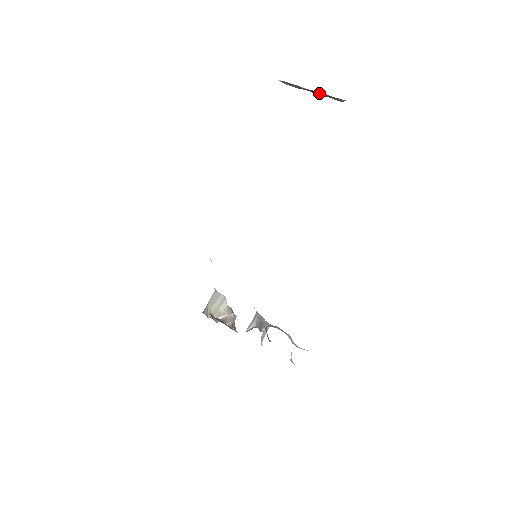
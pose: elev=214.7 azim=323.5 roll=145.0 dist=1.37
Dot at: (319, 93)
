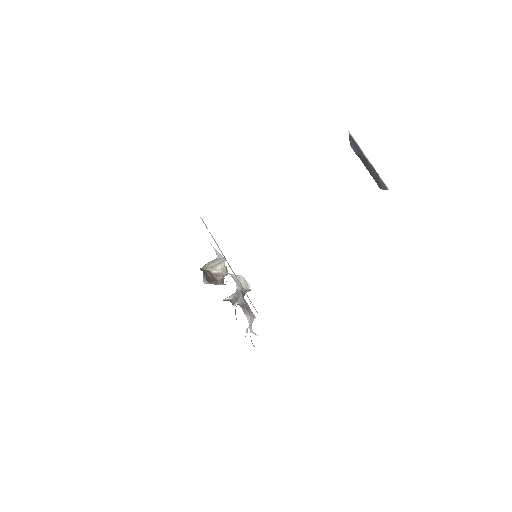
Dot at: (371, 170)
